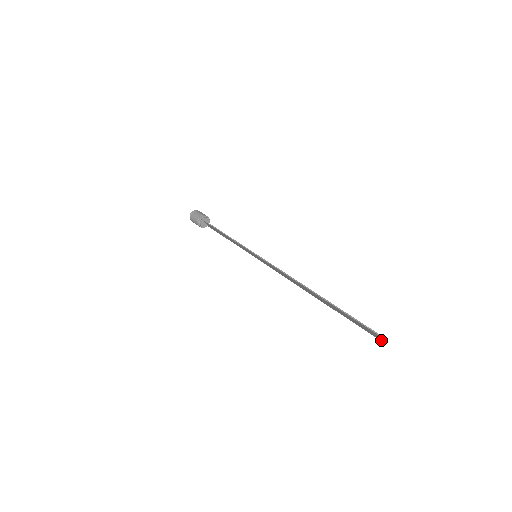
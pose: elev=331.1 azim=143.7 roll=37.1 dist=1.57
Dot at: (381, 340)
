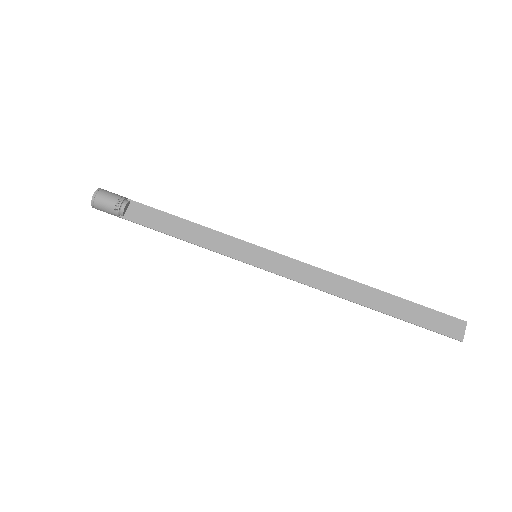
Dot at: (463, 326)
